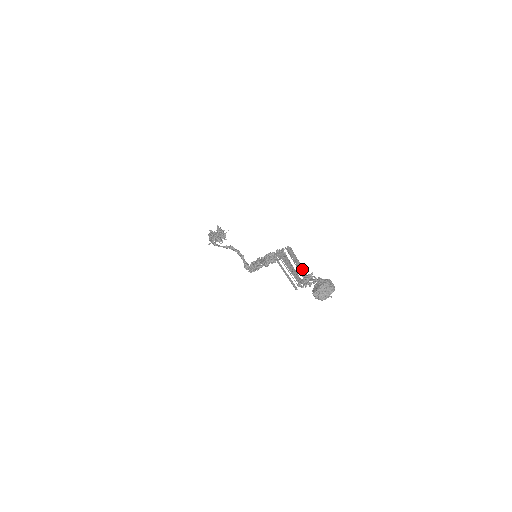
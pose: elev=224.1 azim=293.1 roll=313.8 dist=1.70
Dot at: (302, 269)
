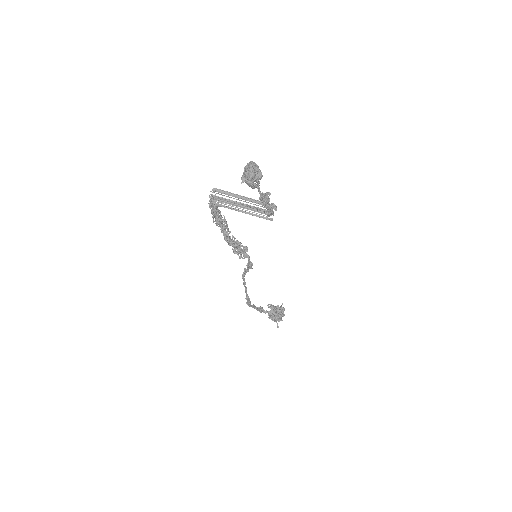
Dot at: (258, 202)
